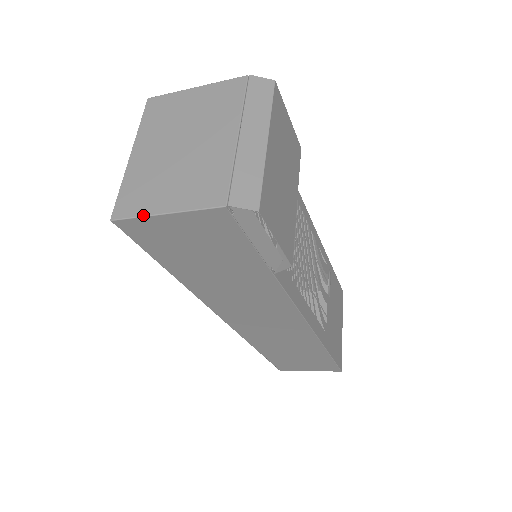
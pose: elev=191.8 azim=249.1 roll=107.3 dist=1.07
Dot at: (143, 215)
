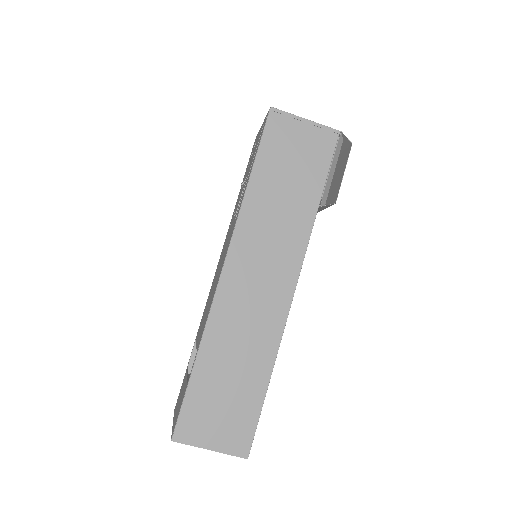
Dot at: (292, 114)
